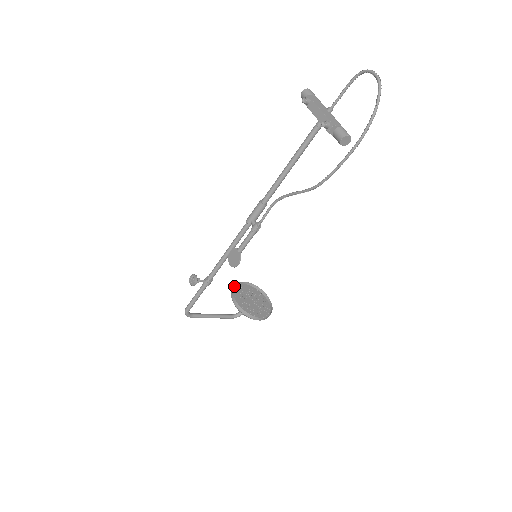
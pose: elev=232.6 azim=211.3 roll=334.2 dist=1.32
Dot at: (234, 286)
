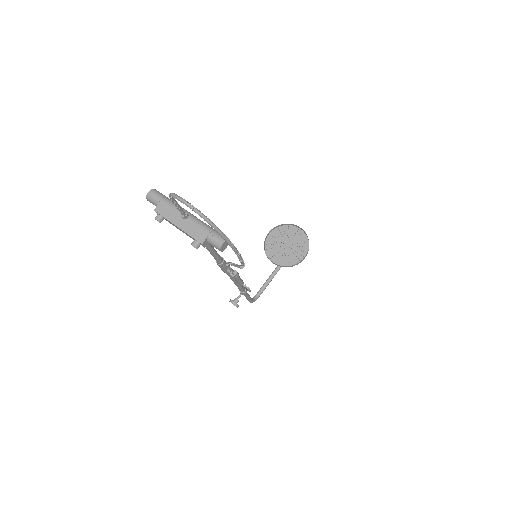
Dot at: (264, 247)
